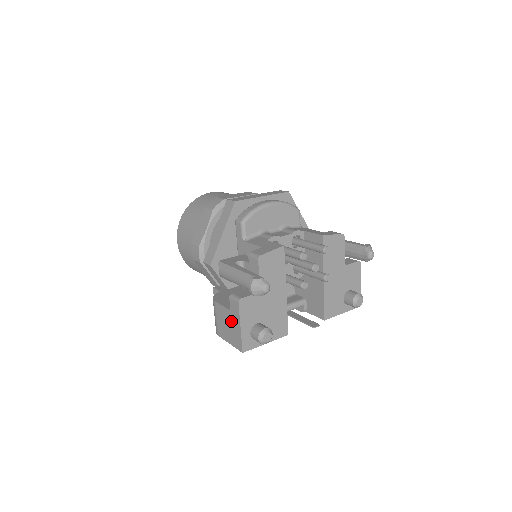
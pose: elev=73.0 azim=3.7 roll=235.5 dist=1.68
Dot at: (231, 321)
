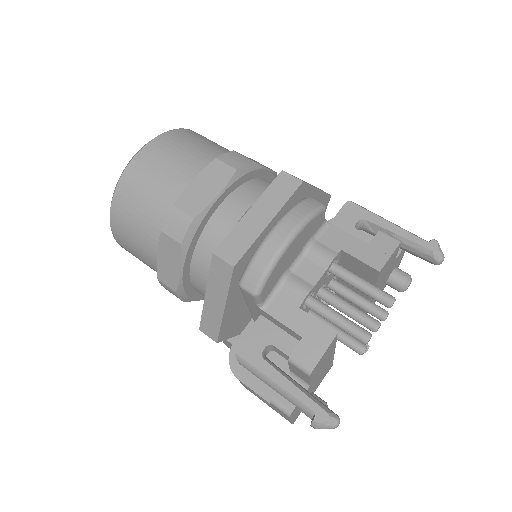
Dot at: occluded
